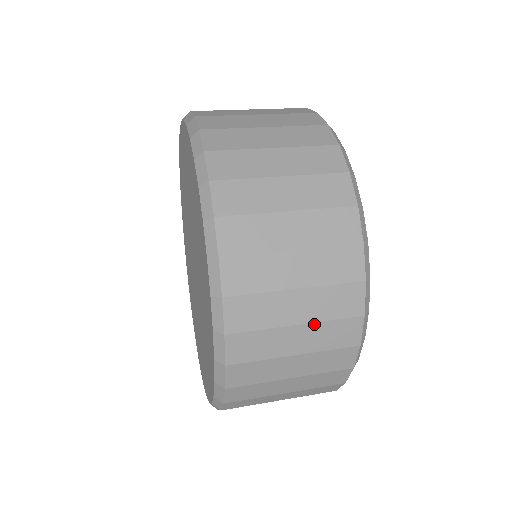
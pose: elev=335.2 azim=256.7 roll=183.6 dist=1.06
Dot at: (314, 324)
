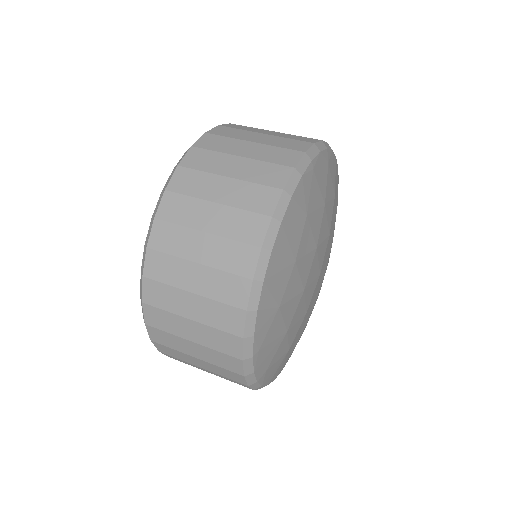
Dot at: (219, 238)
